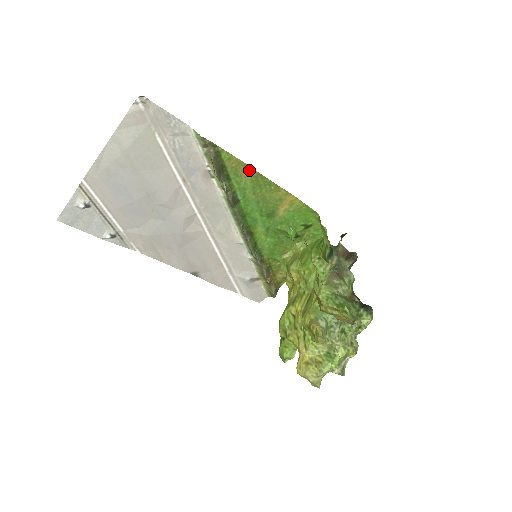
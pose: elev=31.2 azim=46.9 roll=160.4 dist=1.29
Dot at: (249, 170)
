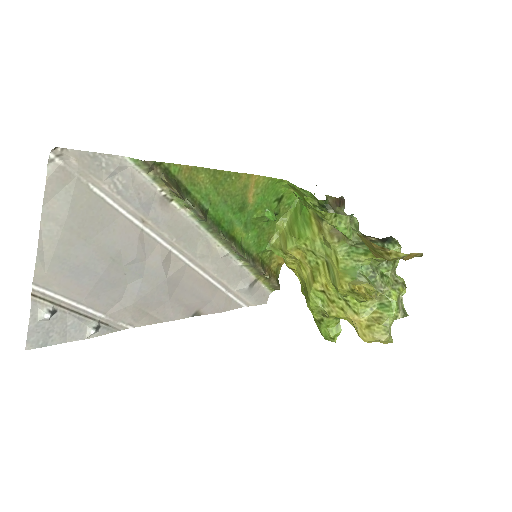
Dot at: (203, 172)
